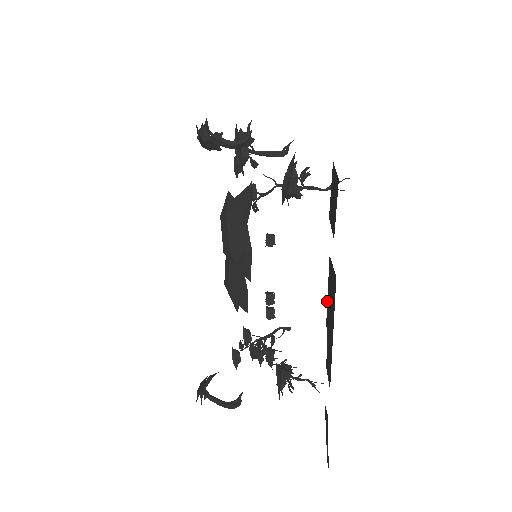
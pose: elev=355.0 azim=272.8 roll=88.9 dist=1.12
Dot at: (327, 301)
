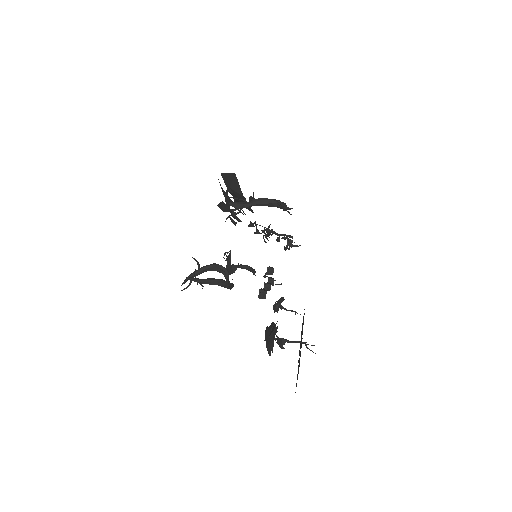
Dot at: occluded
